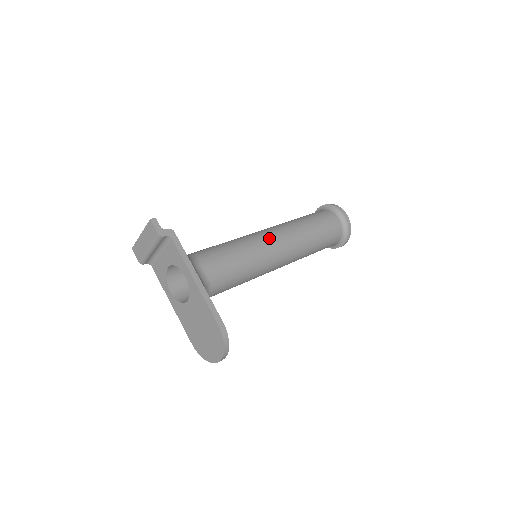
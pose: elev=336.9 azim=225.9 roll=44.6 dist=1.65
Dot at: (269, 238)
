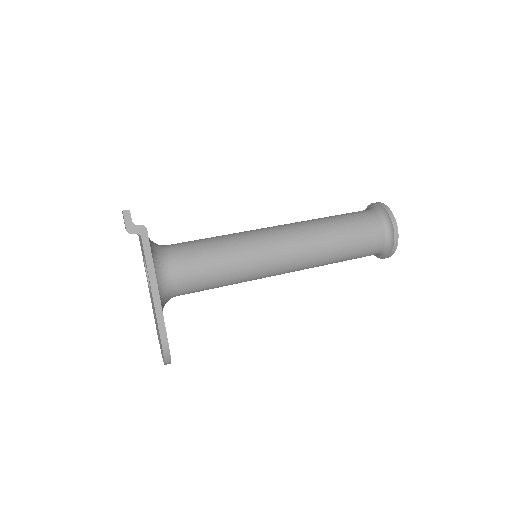
Dot at: (271, 247)
